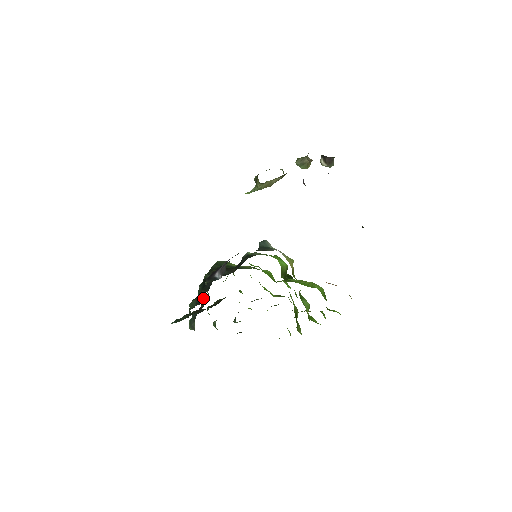
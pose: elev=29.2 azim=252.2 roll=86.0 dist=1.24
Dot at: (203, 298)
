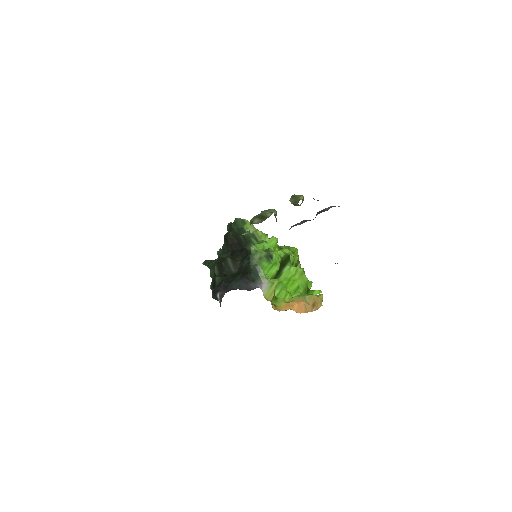
Dot at: occluded
